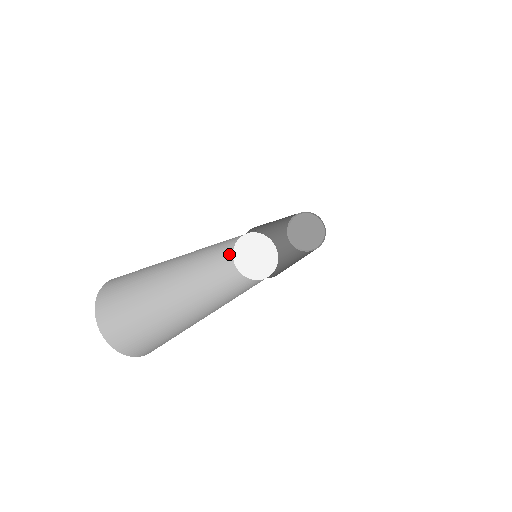
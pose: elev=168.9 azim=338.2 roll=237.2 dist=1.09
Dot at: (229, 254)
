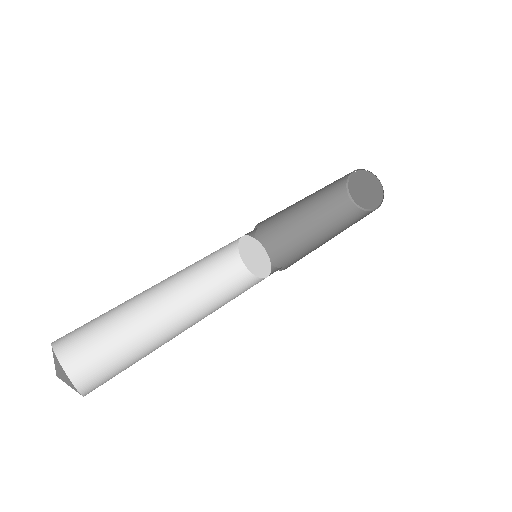
Dot at: (232, 244)
